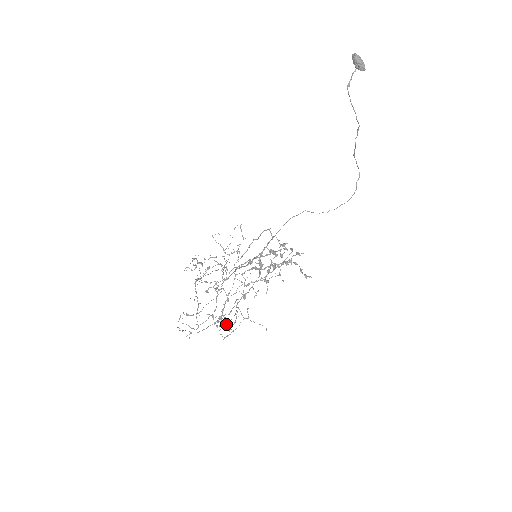
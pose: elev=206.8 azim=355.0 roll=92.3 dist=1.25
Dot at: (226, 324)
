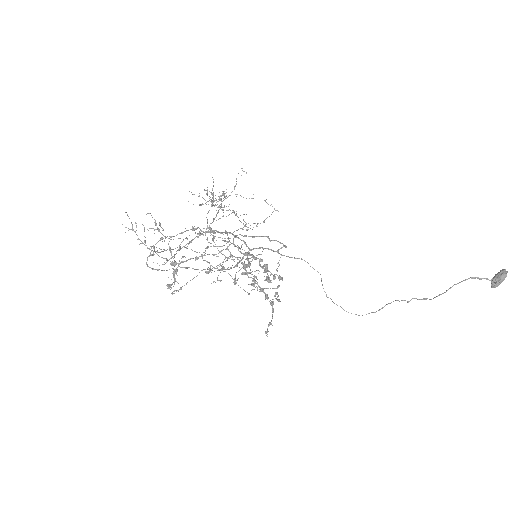
Dot at: (159, 252)
